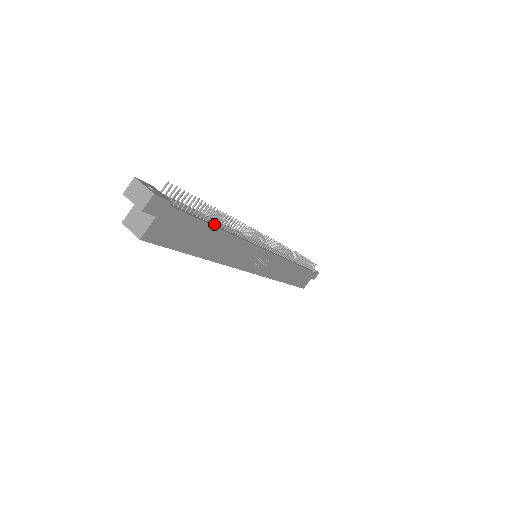
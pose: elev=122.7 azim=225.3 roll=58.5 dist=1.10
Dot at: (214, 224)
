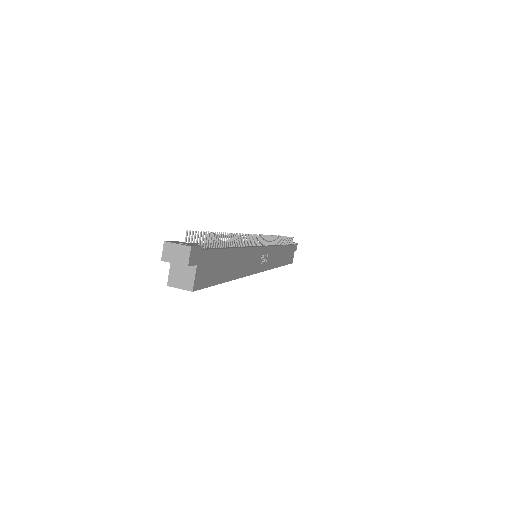
Dot at: (227, 247)
